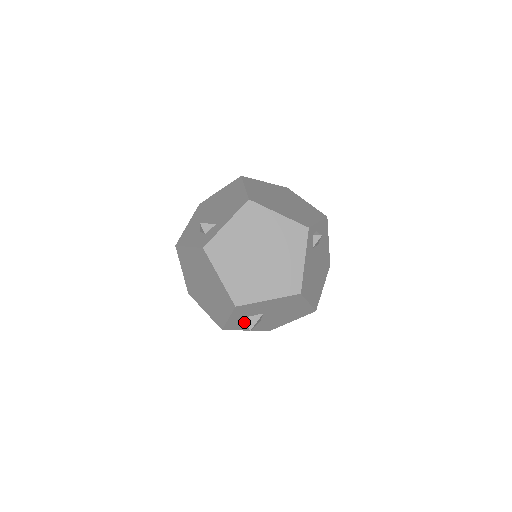
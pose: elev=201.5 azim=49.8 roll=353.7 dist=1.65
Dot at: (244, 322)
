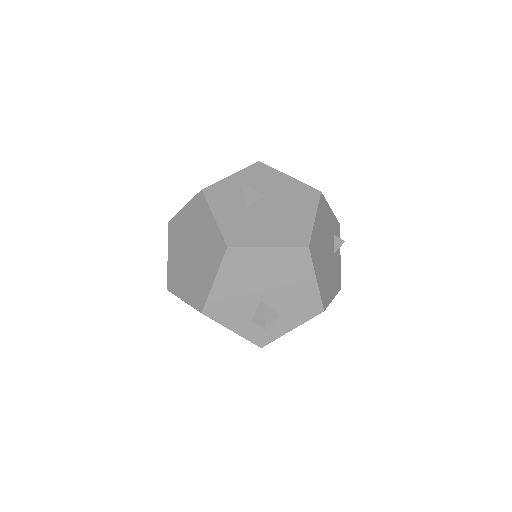
Dot at: occluded
